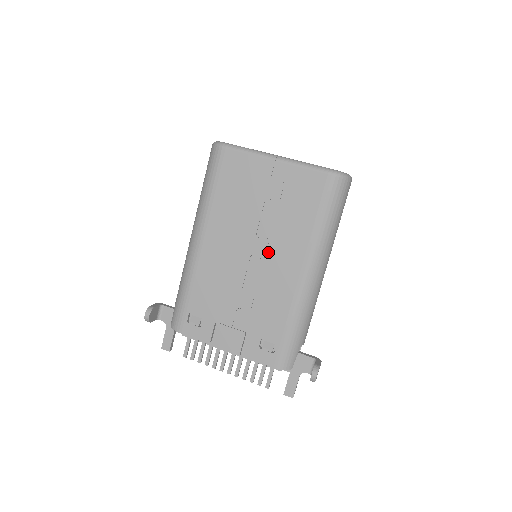
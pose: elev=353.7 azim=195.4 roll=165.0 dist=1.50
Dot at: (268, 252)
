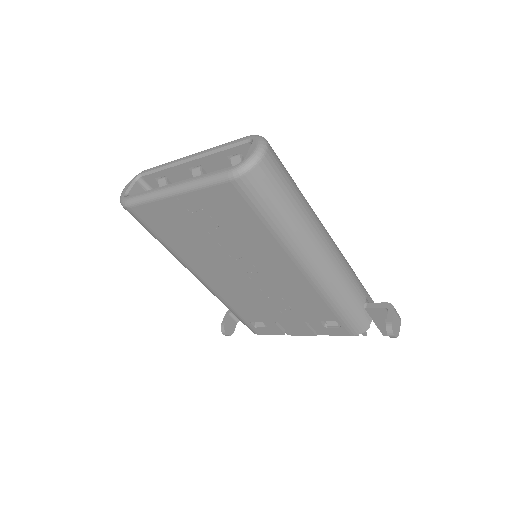
Dot at: (256, 266)
